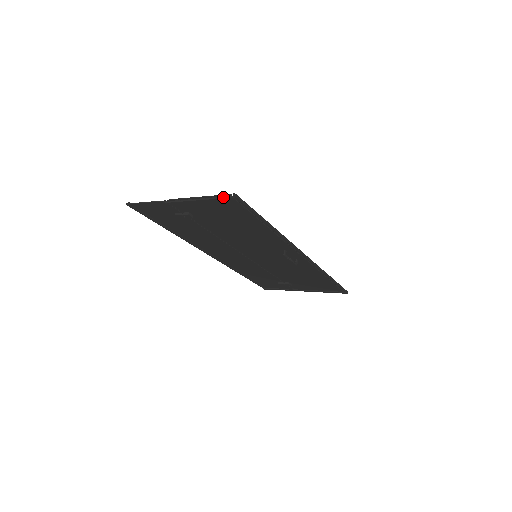
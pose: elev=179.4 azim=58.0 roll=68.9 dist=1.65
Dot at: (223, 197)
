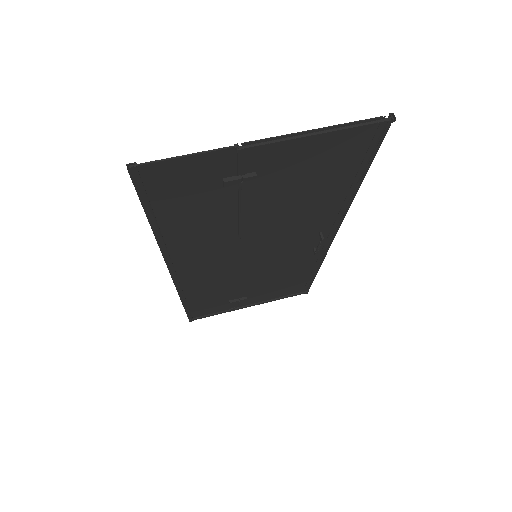
Dot at: (374, 121)
